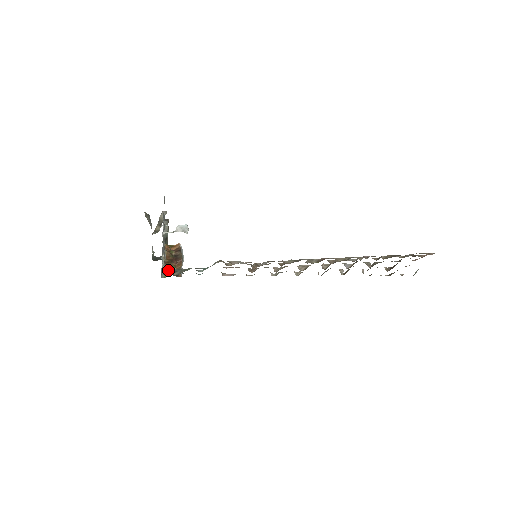
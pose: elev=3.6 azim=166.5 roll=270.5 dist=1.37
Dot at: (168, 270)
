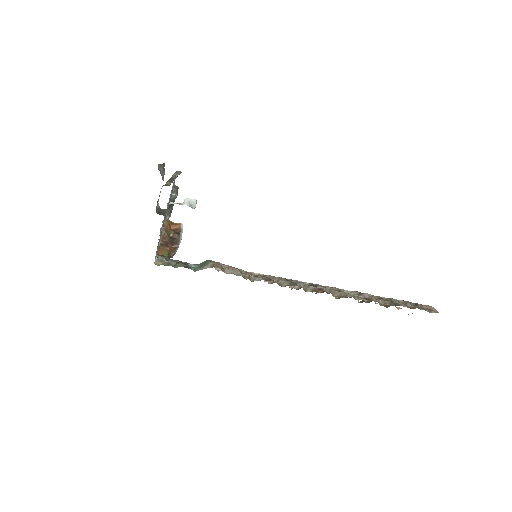
Dot at: (158, 261)
